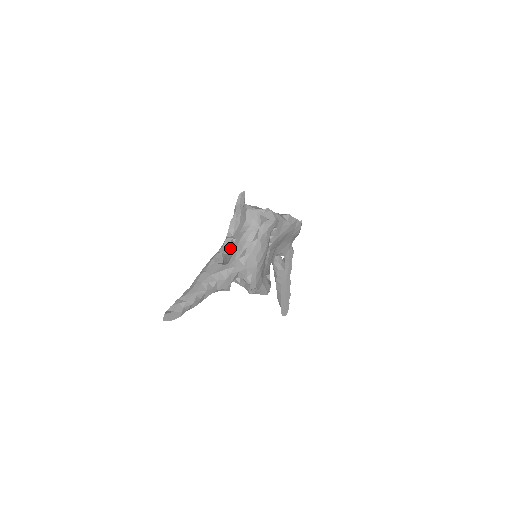
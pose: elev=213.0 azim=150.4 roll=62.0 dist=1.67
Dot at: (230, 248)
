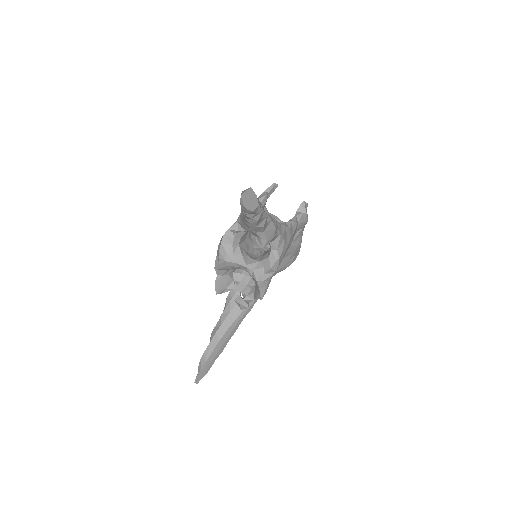
Dot at: occluded
